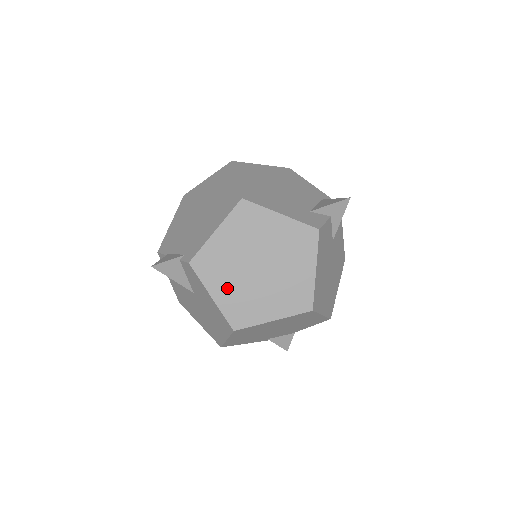
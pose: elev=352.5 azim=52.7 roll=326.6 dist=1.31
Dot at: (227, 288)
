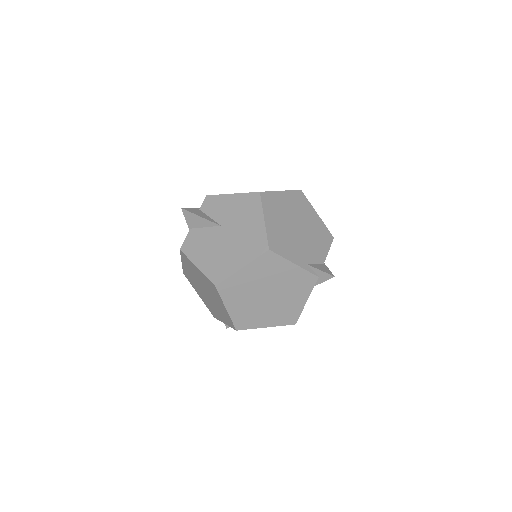
Dot at: occluded
